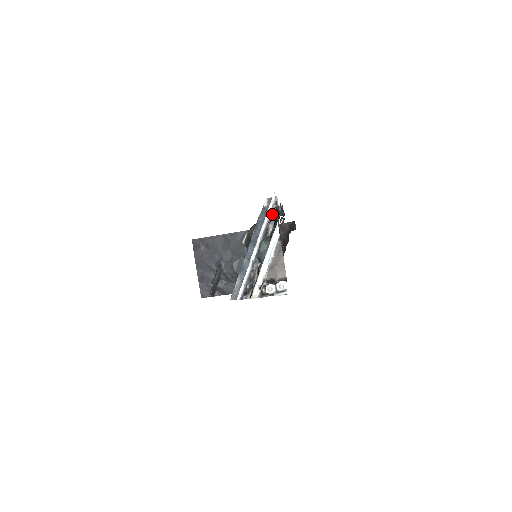
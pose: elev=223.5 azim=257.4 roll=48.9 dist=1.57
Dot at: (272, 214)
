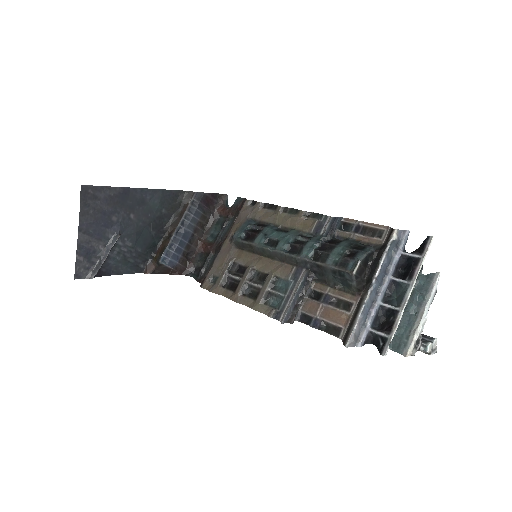
Dot at: (423, 258)
